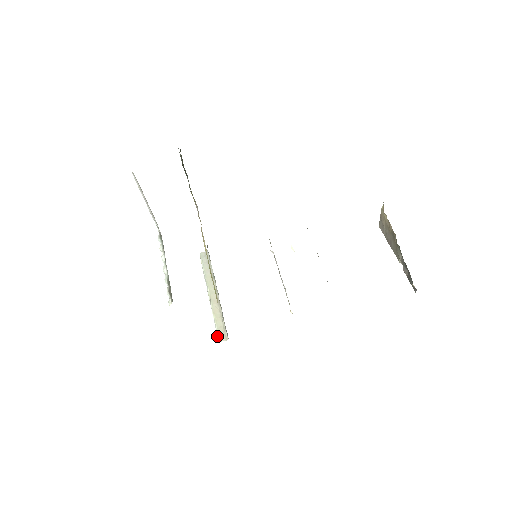
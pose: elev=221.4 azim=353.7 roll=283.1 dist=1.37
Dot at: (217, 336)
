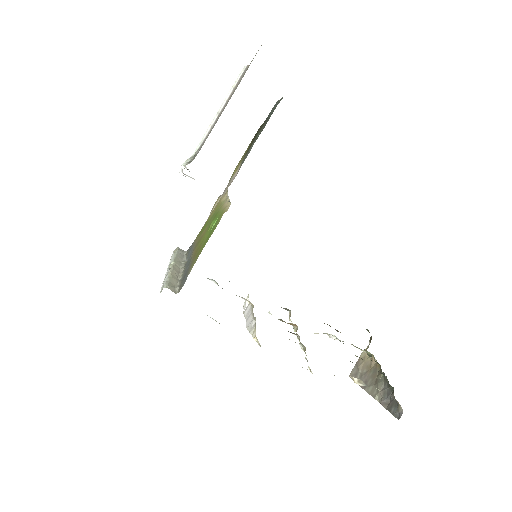
Dot at: (164, 284)
